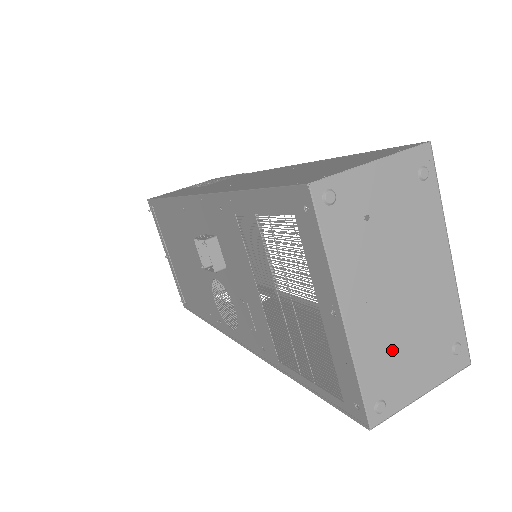
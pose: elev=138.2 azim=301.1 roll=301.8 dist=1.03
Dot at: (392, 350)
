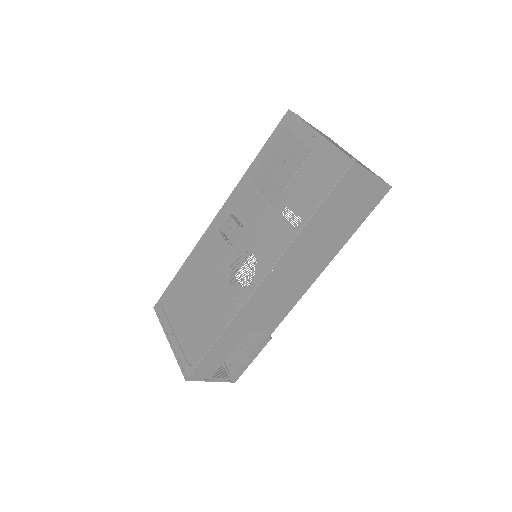
Dot at: occluded
